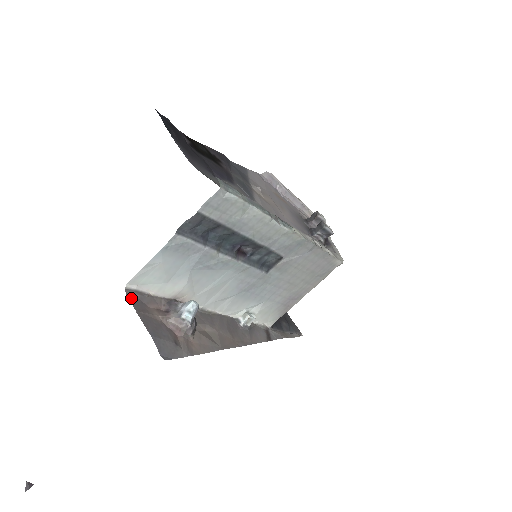
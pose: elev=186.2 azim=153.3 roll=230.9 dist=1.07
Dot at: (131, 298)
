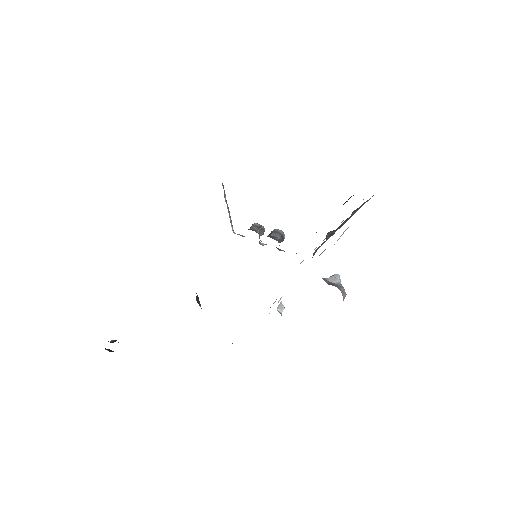
Dot at: occluded
